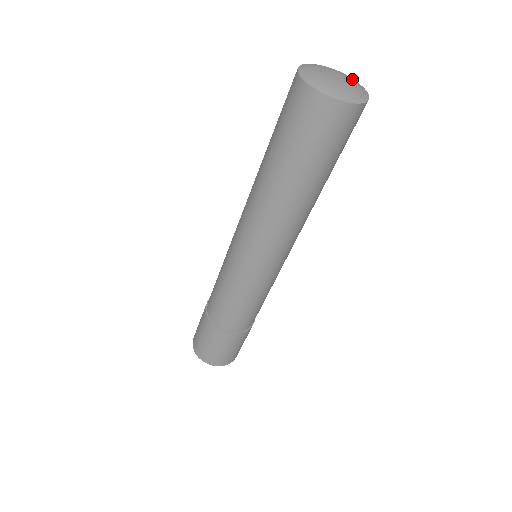
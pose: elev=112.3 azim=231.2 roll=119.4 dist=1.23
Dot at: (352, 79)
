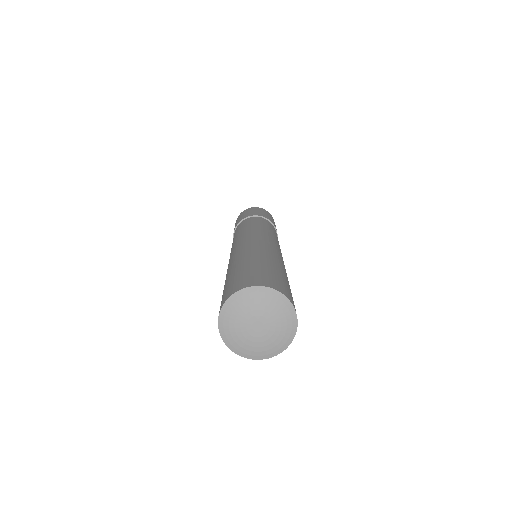
Dot at: (266, 302)
